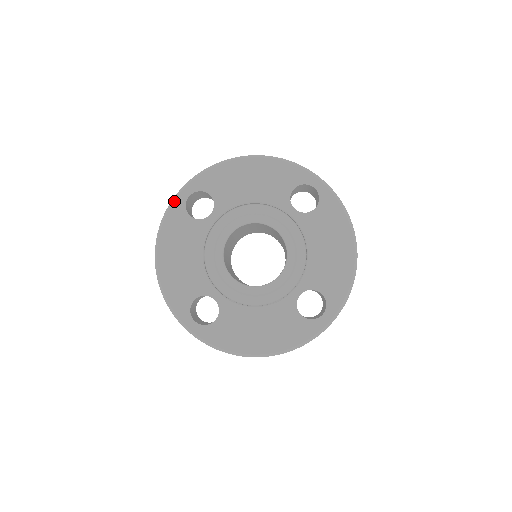
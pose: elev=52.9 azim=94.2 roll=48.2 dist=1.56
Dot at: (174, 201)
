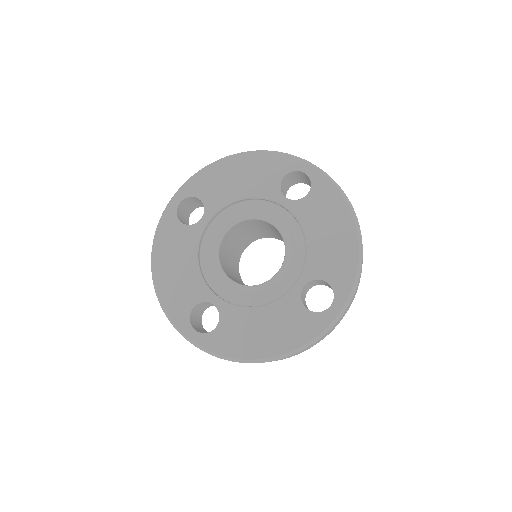
Dot at: (165, 211)
